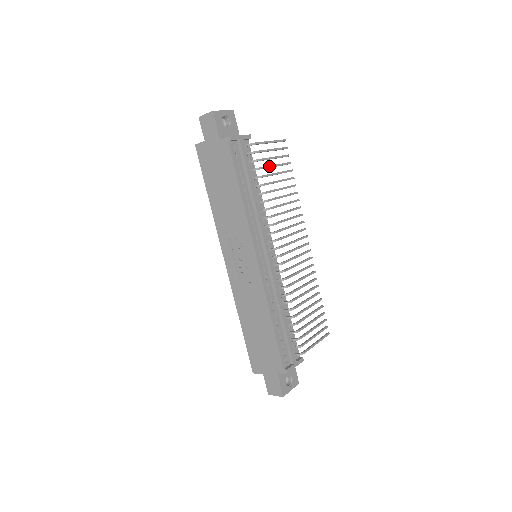
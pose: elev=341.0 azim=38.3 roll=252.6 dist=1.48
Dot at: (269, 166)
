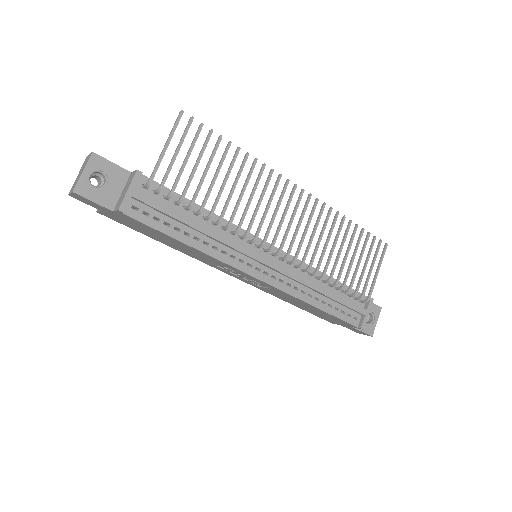
Dot at: (190, 178)
